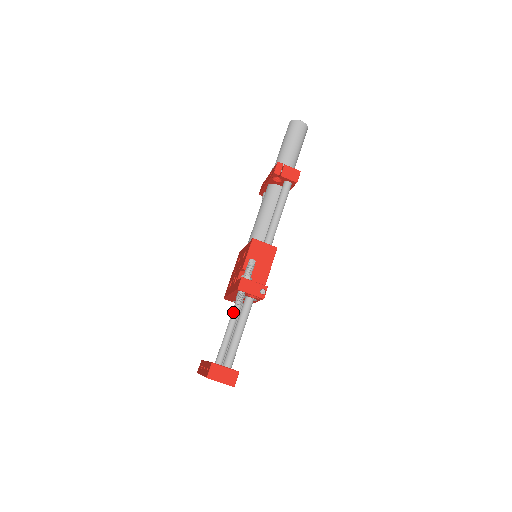
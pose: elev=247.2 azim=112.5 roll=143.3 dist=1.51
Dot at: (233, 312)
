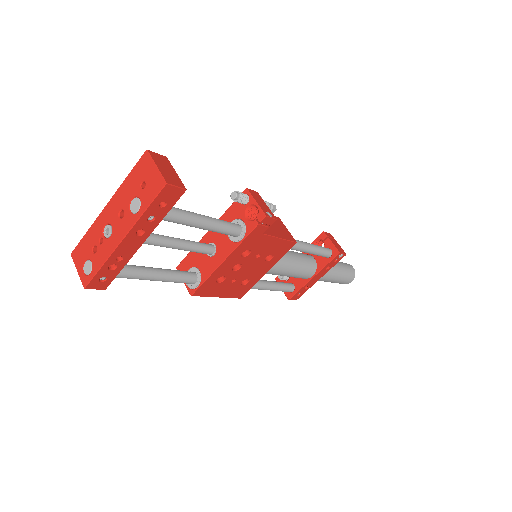
Dot at: occluded
